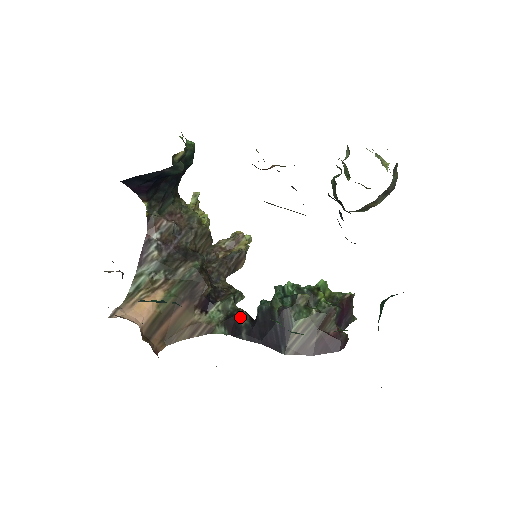
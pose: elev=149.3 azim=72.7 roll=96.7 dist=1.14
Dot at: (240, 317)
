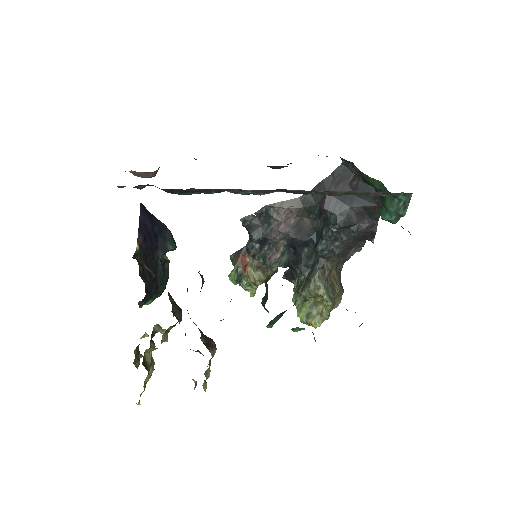
Dot at: occluded
